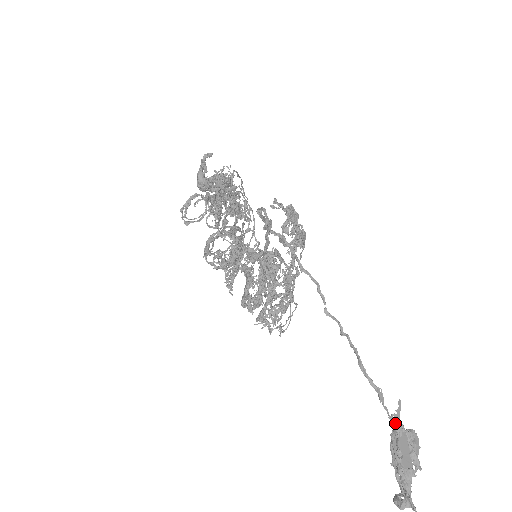
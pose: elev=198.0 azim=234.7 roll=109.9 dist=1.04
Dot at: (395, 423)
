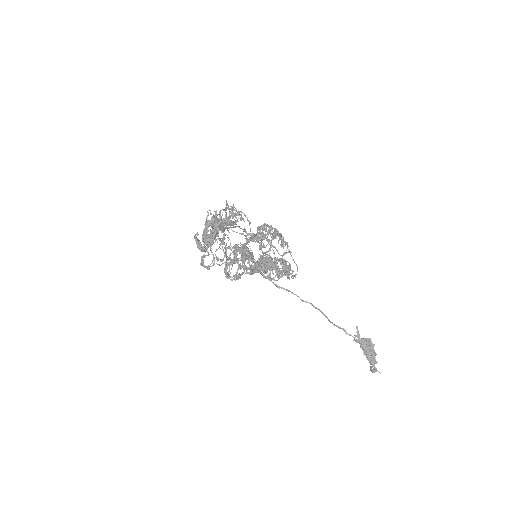
Dot at: (357, 341)
